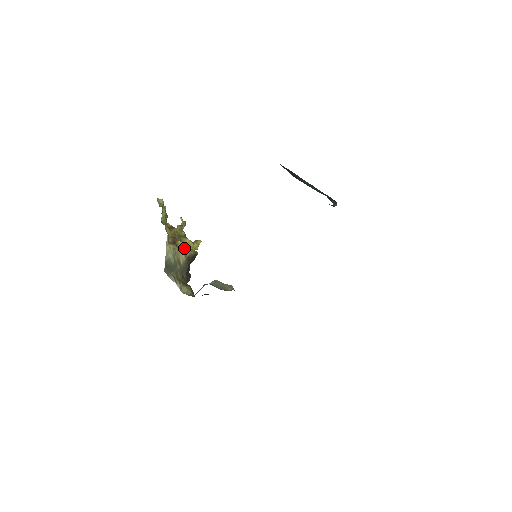
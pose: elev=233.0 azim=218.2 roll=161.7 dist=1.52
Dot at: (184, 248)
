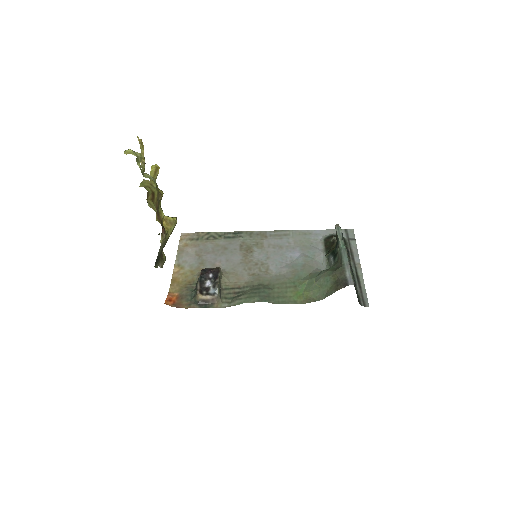
Dot at: occluded
